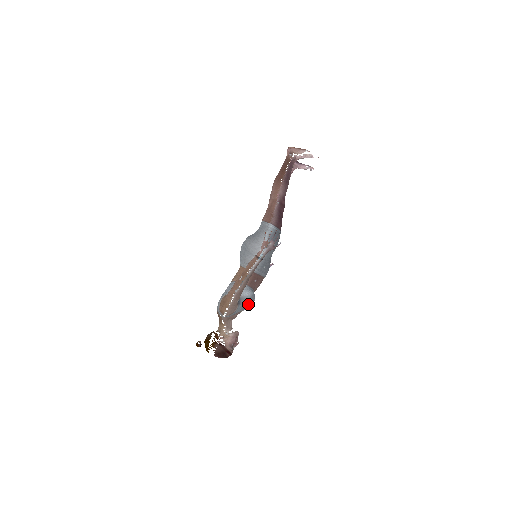
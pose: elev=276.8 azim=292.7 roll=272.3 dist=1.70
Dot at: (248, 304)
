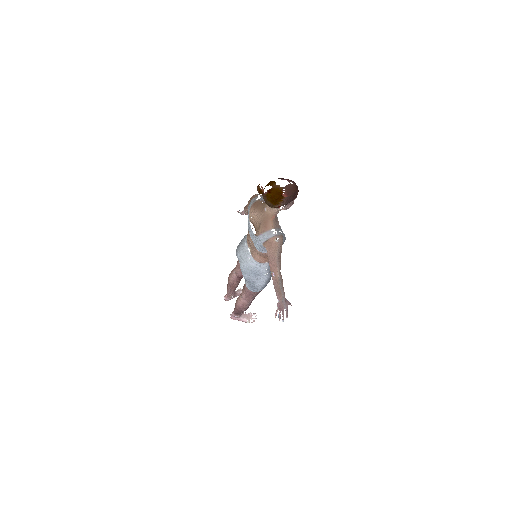
Dot at: occluded
